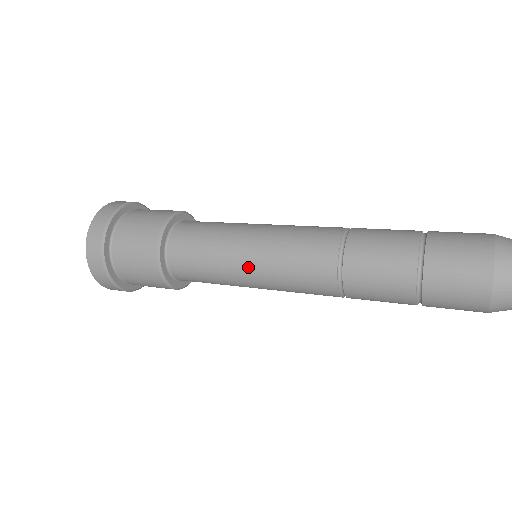
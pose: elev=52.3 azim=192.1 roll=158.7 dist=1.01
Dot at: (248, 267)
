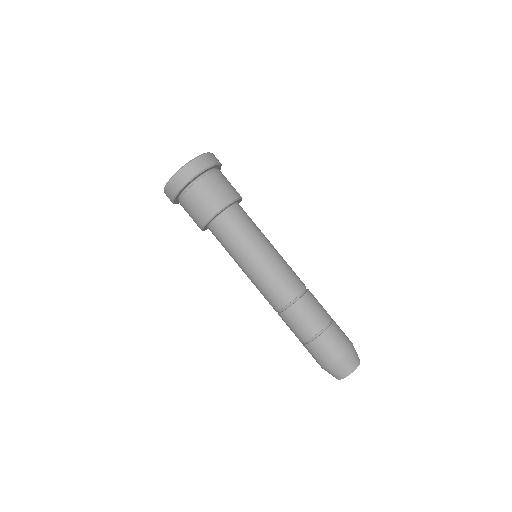
Dot at: (247, 268)
